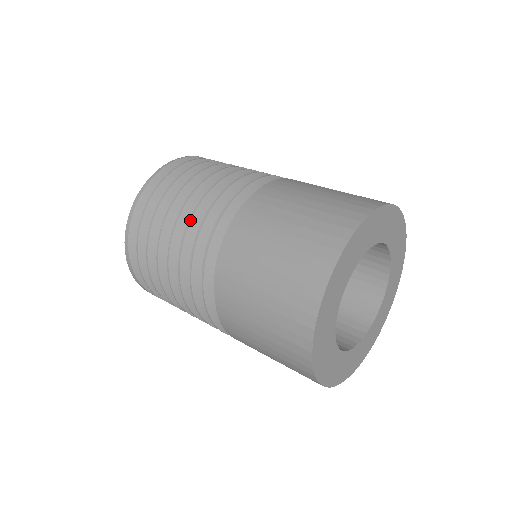
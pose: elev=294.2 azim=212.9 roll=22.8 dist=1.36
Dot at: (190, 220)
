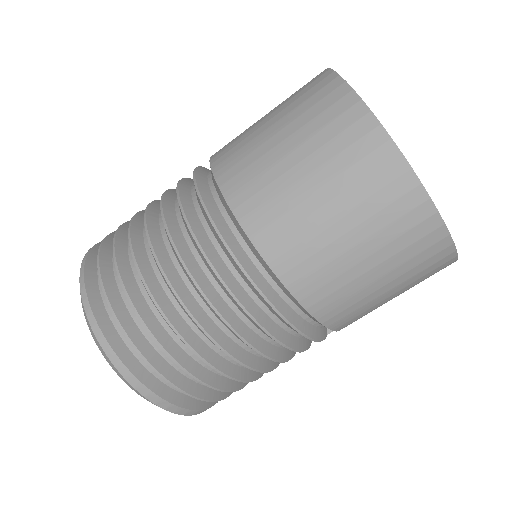
Dot at: (162, 214)
